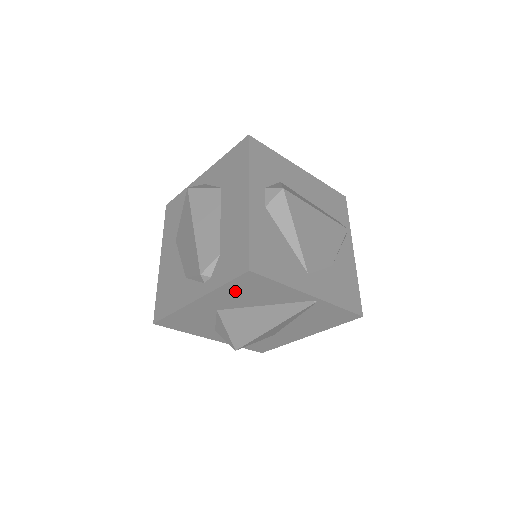
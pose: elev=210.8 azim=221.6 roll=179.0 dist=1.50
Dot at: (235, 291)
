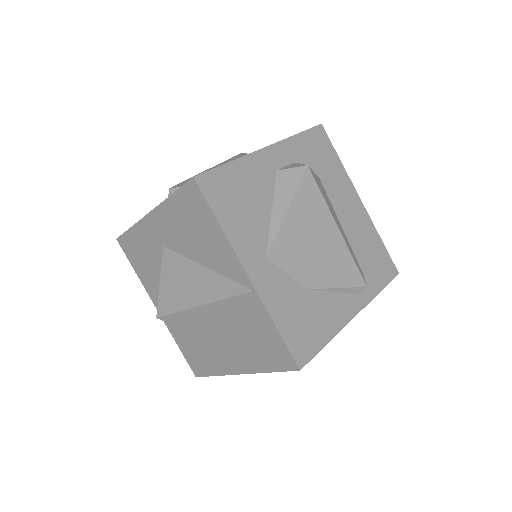
Dot at: (180, 215)
